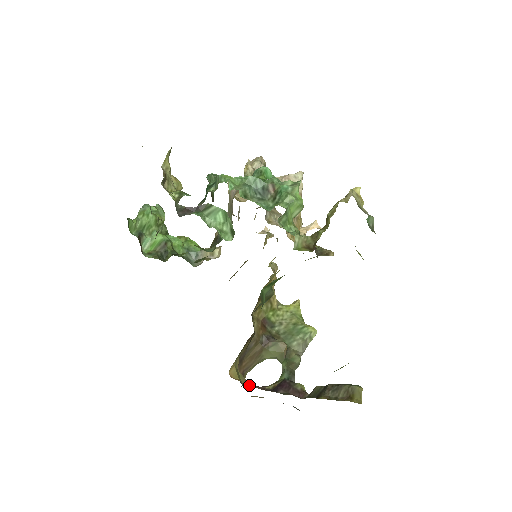
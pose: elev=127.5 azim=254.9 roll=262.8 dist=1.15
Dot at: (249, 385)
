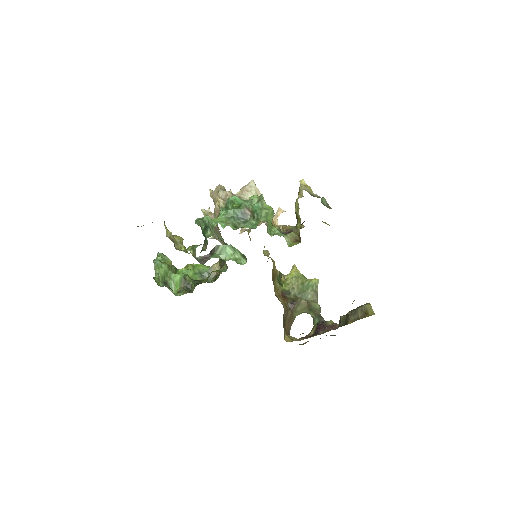
Dot at: (300, 340)
